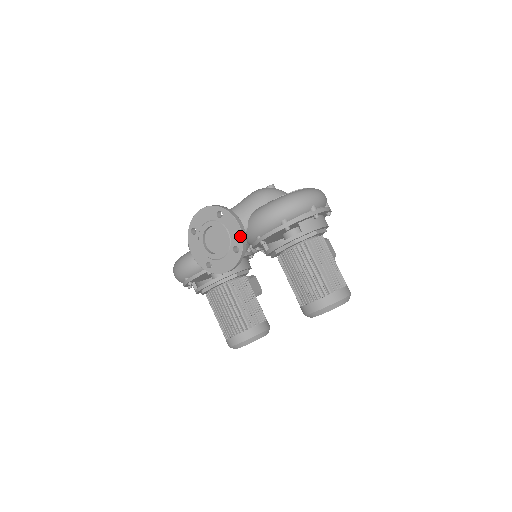
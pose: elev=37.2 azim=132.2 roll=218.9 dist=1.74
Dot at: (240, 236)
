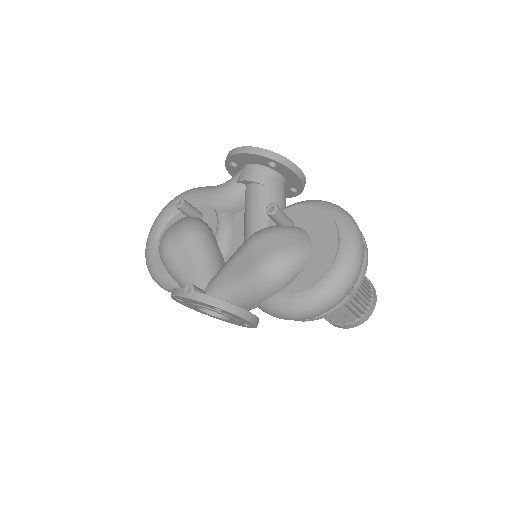
Dot at: (252, 325)
